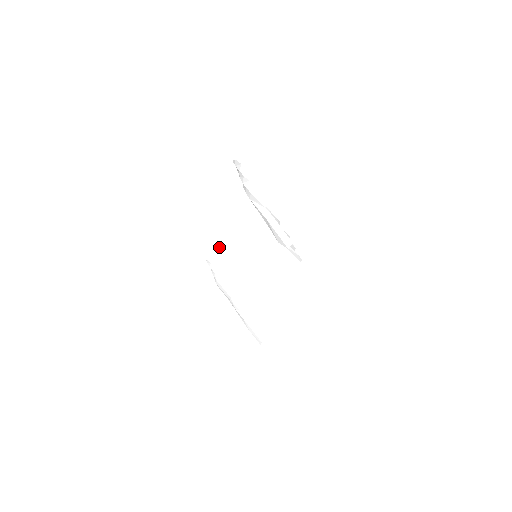
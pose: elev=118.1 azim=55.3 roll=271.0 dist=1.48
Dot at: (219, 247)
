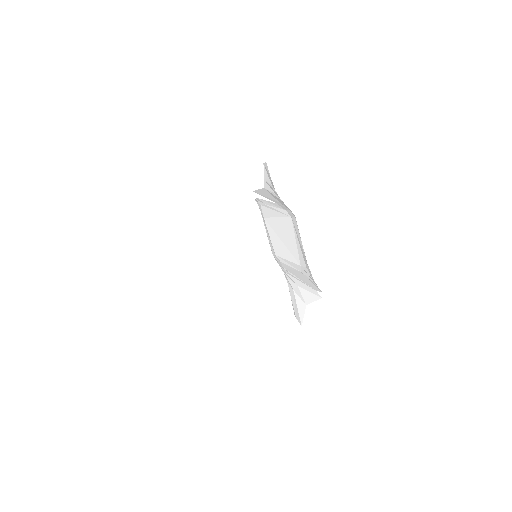
Dot at: (258, 198)
